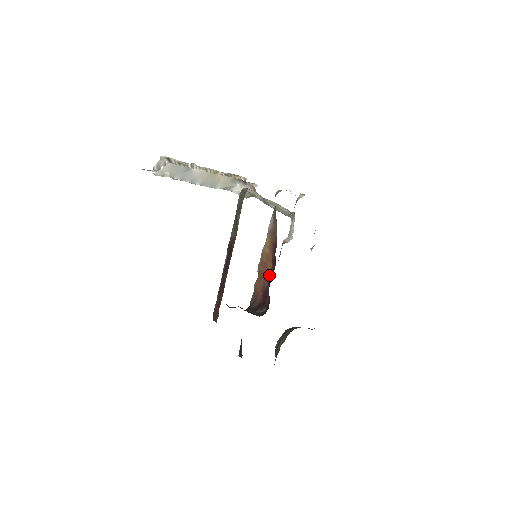
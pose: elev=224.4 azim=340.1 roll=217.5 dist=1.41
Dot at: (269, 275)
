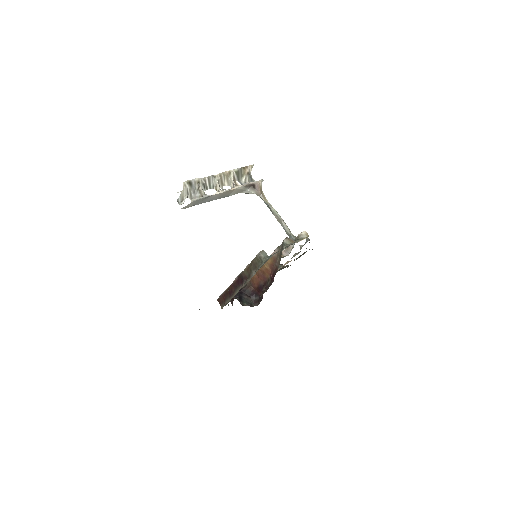
Dot at: (265, 280)
